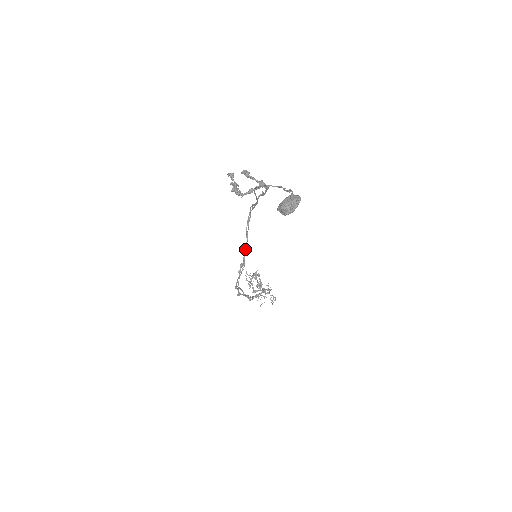
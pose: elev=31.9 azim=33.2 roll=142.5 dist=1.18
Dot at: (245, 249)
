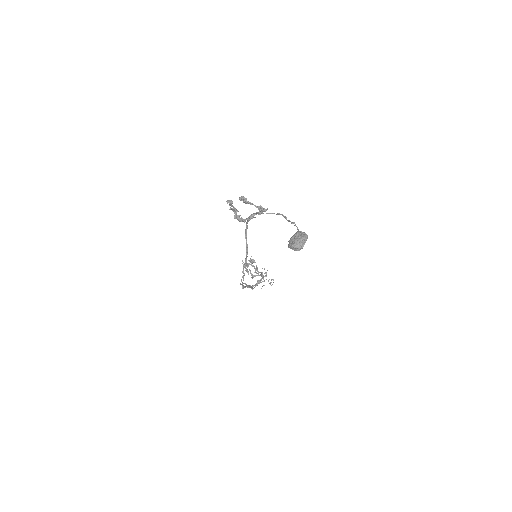
Dot at: (246, 253)
